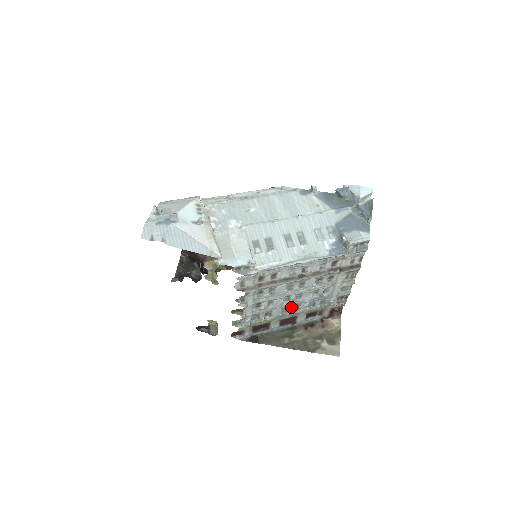
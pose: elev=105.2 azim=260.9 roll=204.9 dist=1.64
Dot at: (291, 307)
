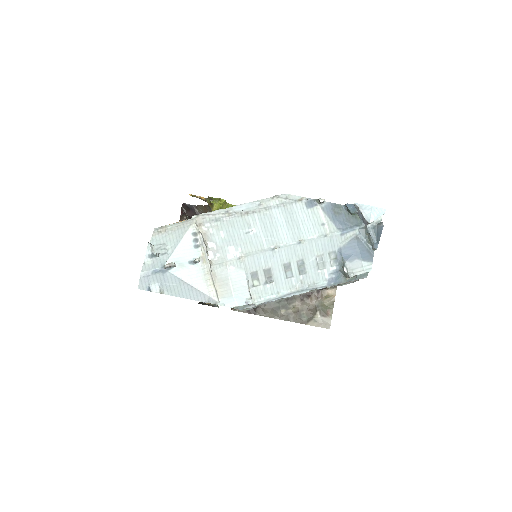
Dot at: occluded
